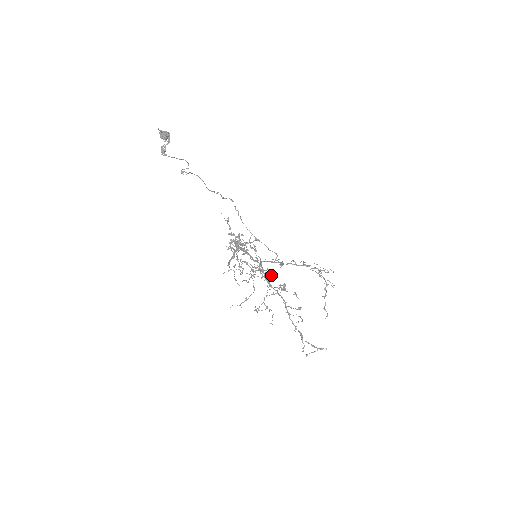
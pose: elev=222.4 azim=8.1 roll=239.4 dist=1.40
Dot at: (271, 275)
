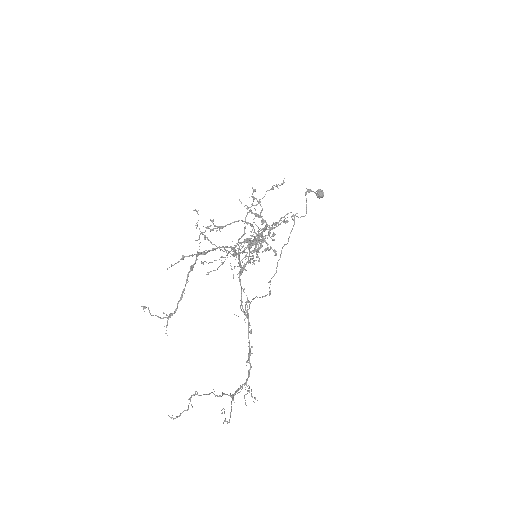
Dot at: (256, 245)
